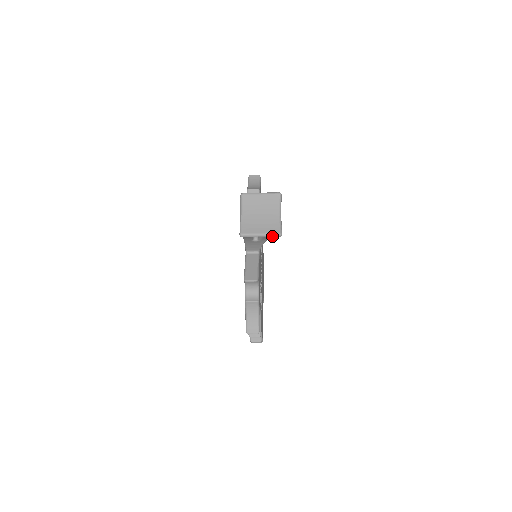
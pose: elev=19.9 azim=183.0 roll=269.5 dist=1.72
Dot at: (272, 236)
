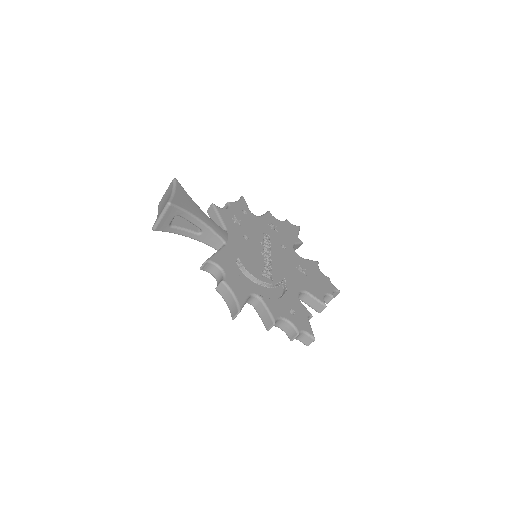
Dot at: (165, 210)
